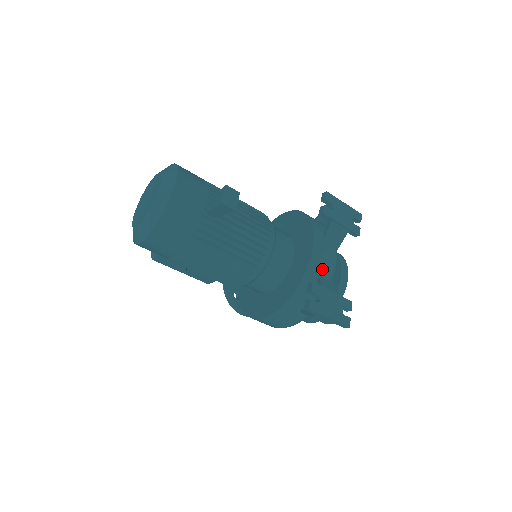
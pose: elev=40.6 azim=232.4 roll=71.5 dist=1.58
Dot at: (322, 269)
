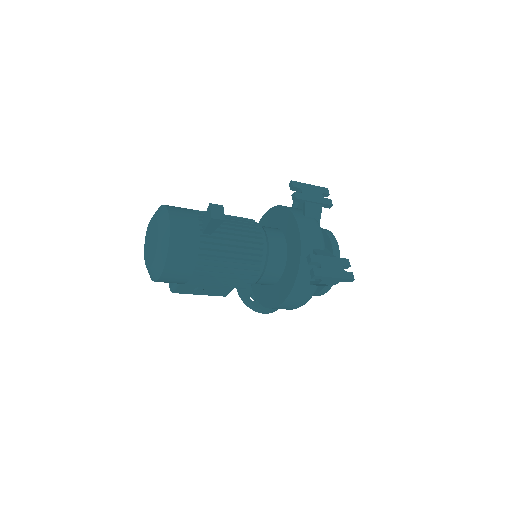
Dot at: (313, 243)
